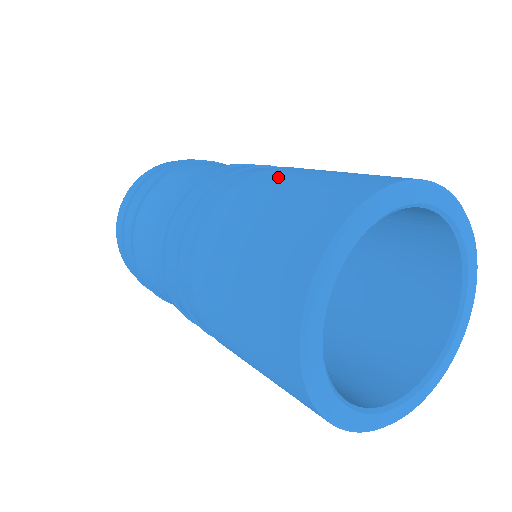
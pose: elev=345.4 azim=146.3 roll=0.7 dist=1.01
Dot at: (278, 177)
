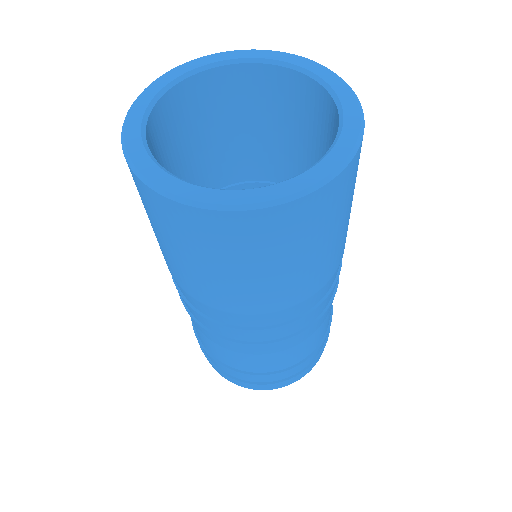
Dot at: occluded
